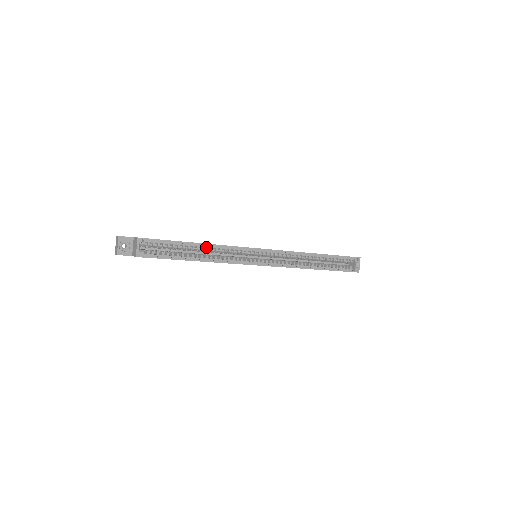
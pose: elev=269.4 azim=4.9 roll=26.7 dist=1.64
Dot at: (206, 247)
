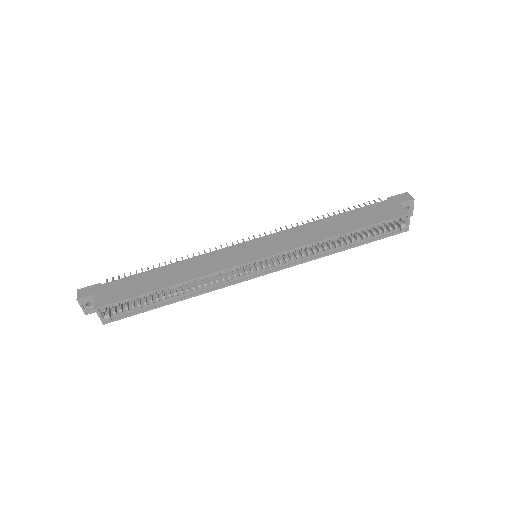
Dot at: (183, 283)
